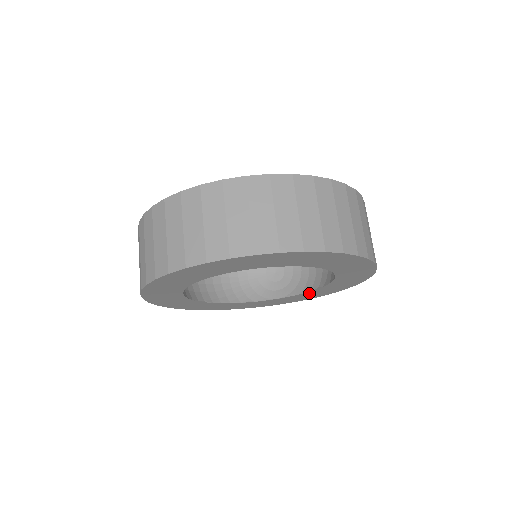
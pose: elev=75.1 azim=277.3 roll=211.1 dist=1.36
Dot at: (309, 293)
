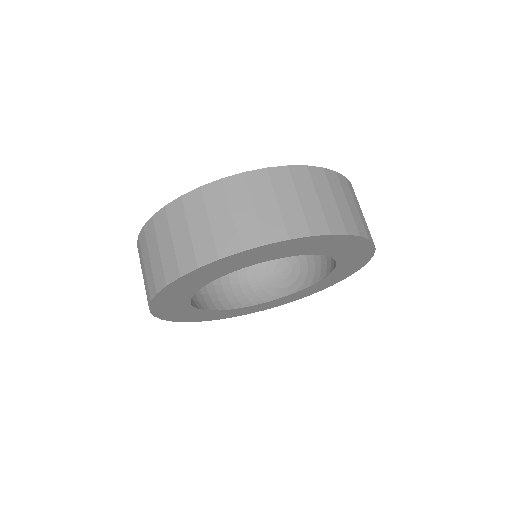
Dot at: (318, 284)
